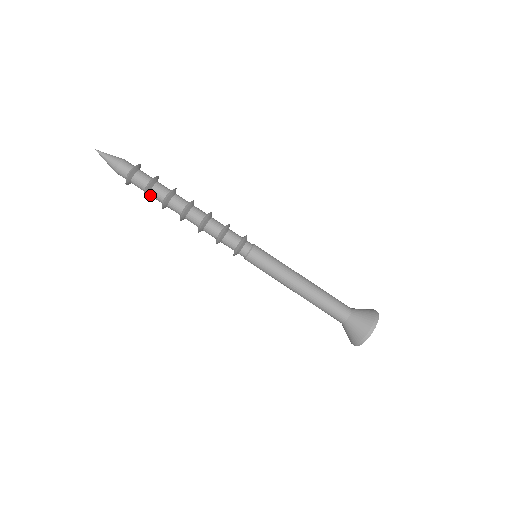
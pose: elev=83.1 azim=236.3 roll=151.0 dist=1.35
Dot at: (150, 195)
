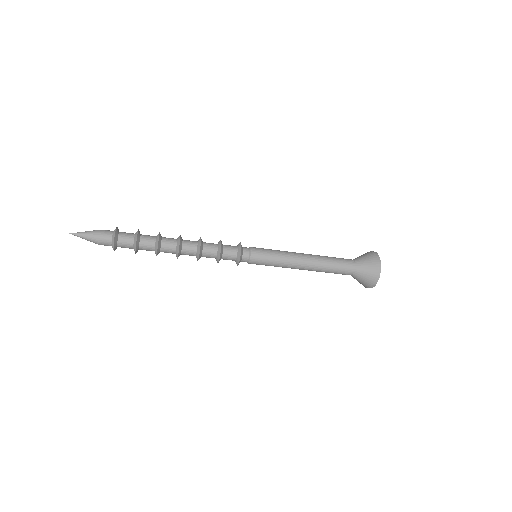
Dot at: (140, 249)
